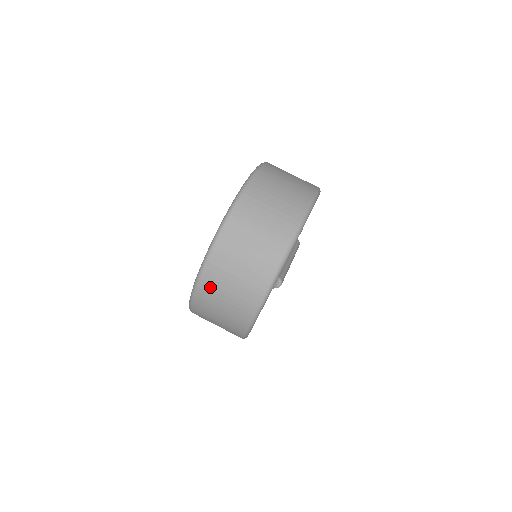
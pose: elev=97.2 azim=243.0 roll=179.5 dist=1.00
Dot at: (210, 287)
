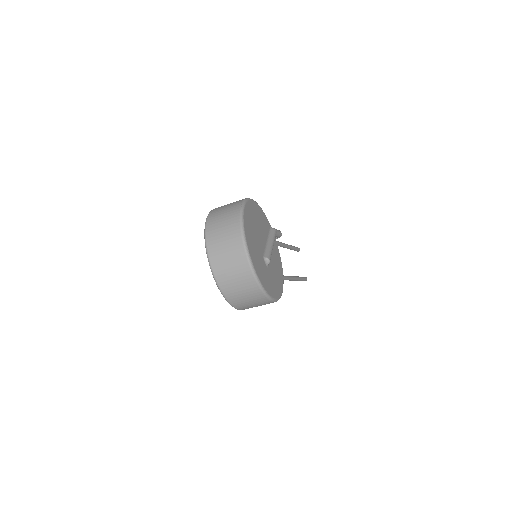
Dot at: (229, 290)
